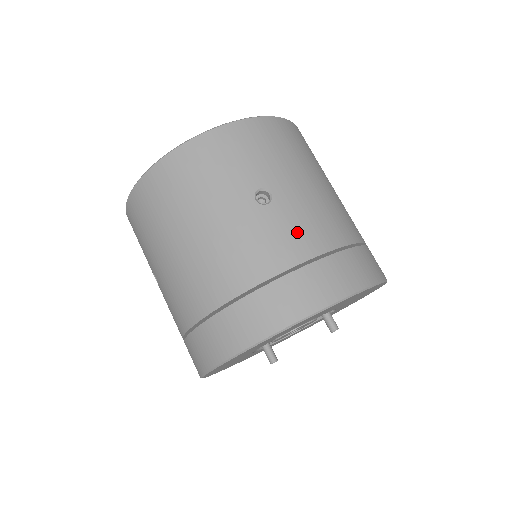
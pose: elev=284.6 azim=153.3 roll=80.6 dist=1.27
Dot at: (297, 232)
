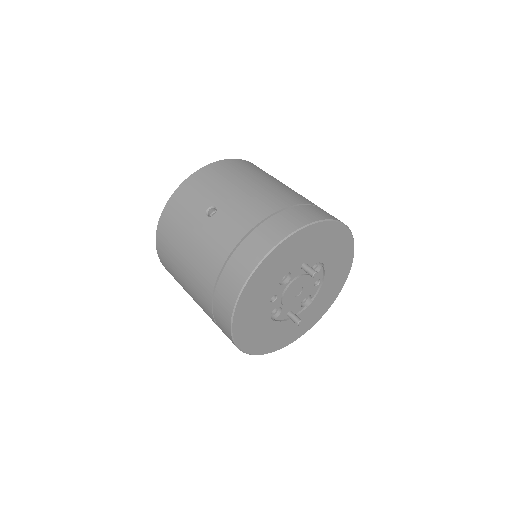
Dot at: (237, 220)
